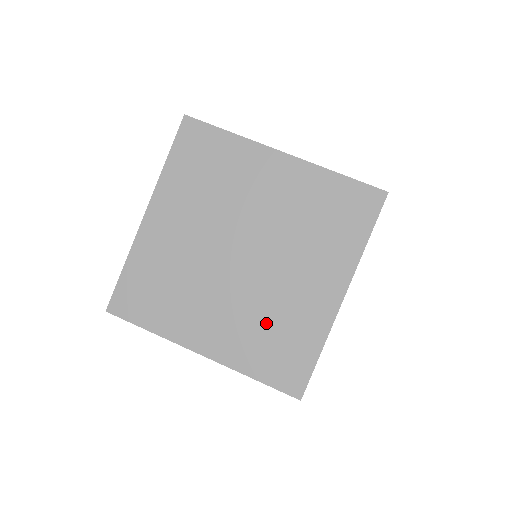
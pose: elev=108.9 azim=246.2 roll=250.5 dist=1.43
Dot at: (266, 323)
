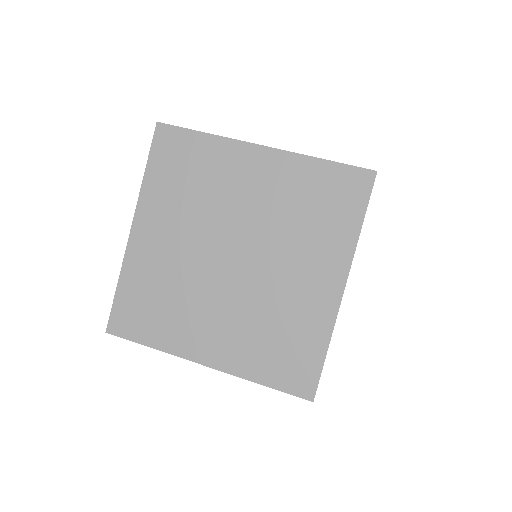
Dot at: (267, 325)
